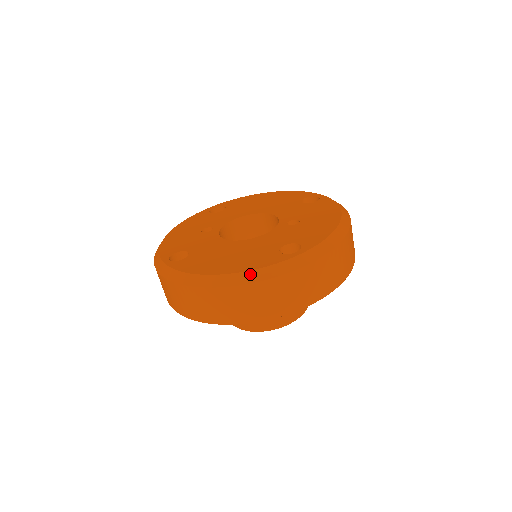
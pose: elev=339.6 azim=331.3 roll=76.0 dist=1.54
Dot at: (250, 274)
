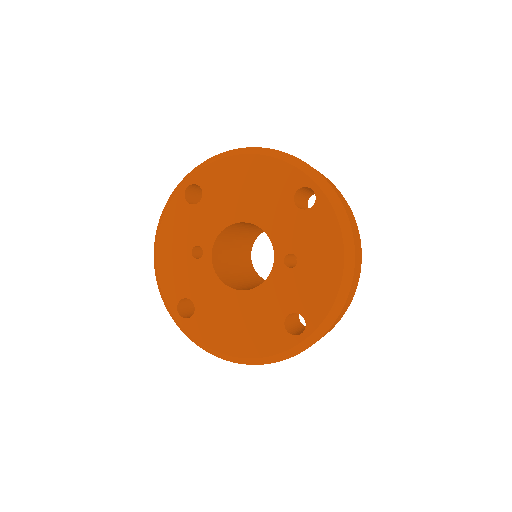
Dot at: (263, 360)
